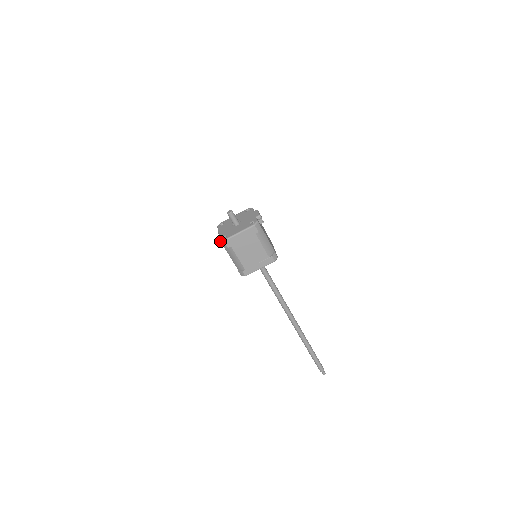
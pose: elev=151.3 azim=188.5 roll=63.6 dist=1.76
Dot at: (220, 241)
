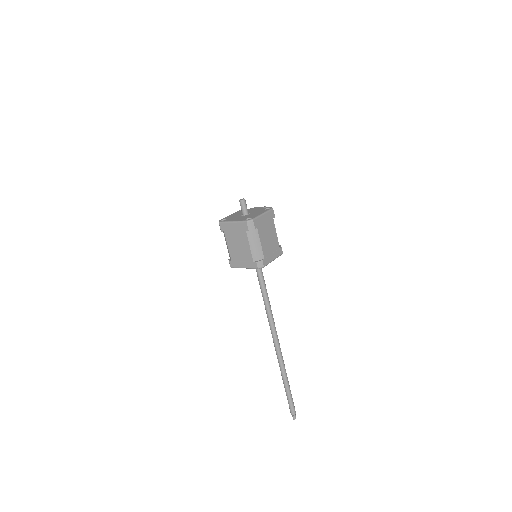
Dot at: (247, 221)
